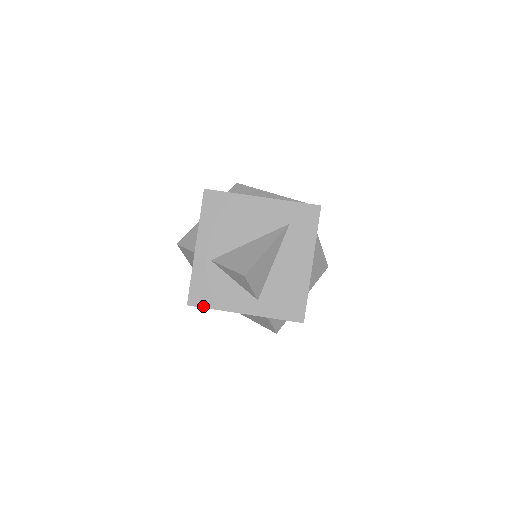
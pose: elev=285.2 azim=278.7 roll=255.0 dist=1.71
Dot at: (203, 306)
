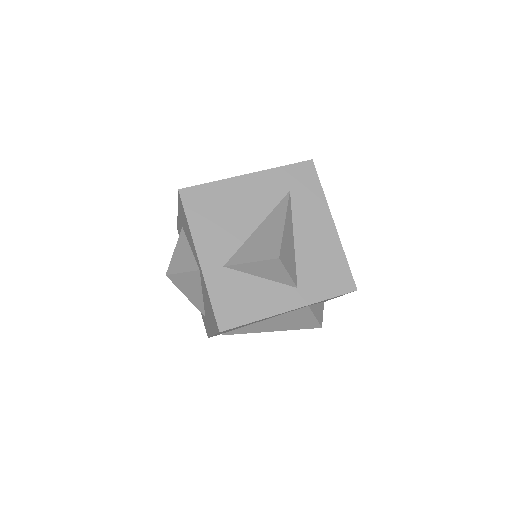
Dot at: (239, 324)
